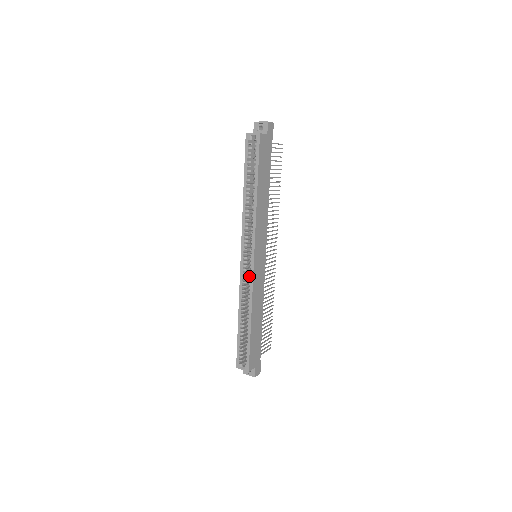
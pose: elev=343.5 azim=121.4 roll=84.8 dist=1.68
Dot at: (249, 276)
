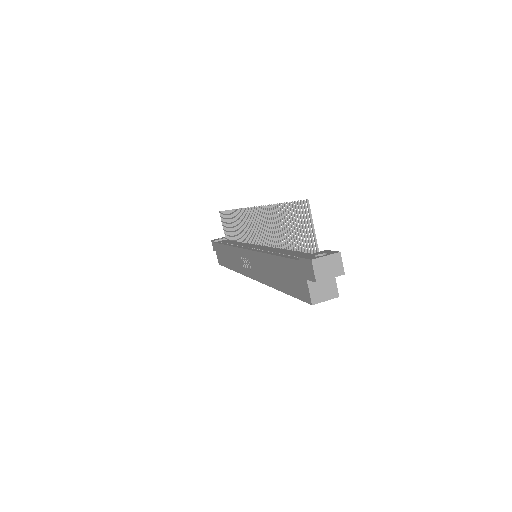
Dot at: occluded
